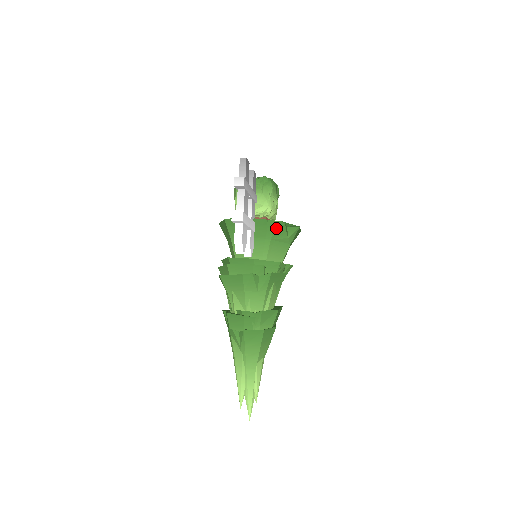
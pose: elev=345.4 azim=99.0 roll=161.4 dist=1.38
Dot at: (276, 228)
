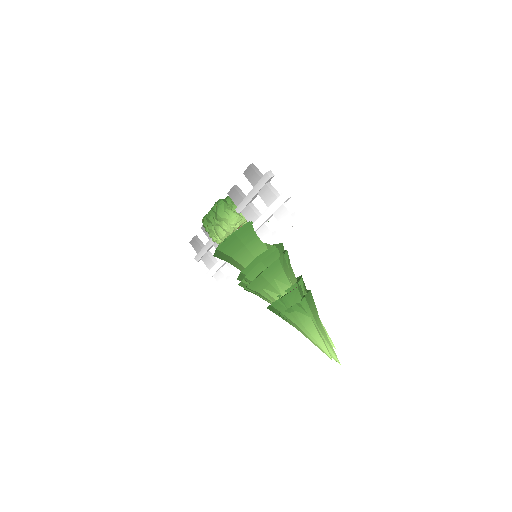
Dot at: occluded
